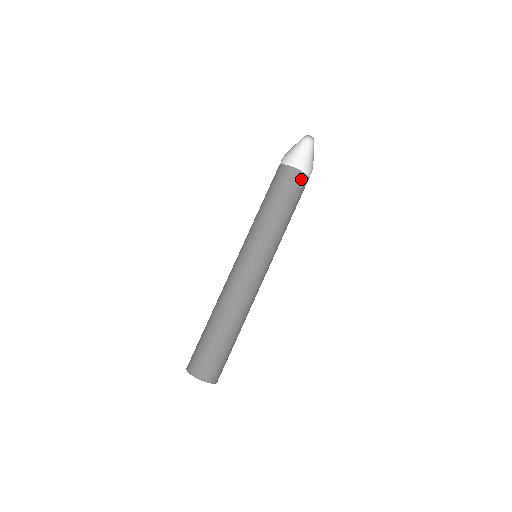
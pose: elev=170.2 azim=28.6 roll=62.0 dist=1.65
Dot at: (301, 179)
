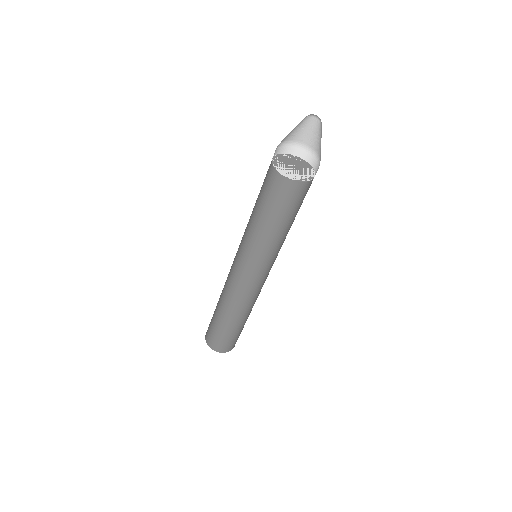
Dot at: (291, 188)
